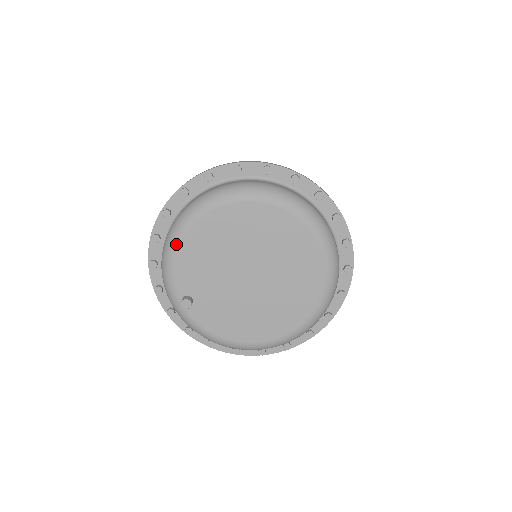
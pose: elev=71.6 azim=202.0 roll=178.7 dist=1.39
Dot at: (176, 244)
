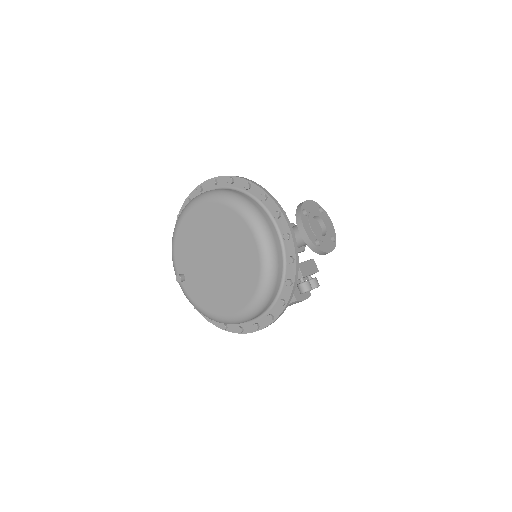
Dot at: (175, 235)
